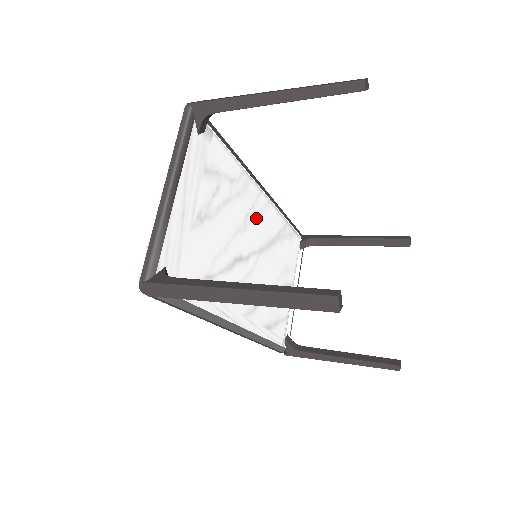
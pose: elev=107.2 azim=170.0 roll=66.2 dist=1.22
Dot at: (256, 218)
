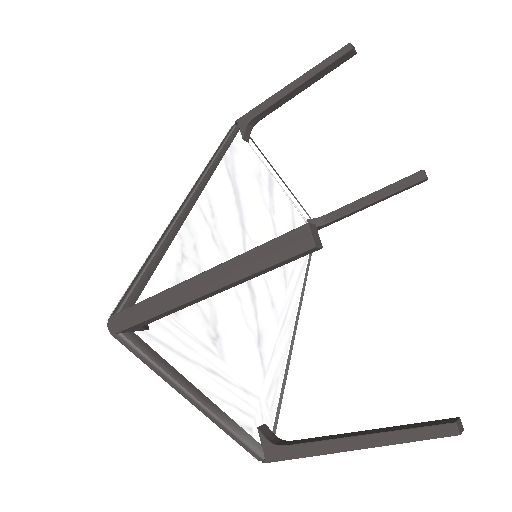
Dot at: (216, 219)
